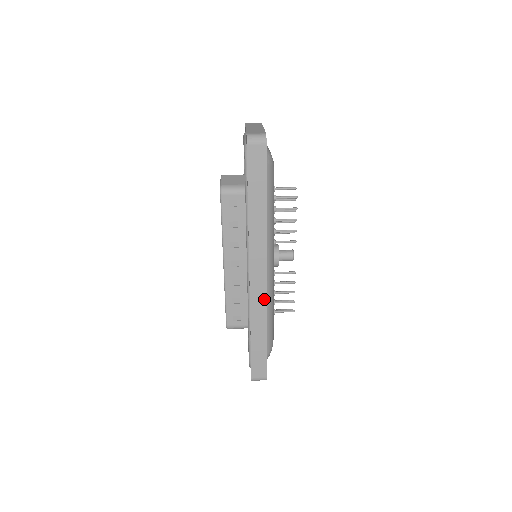
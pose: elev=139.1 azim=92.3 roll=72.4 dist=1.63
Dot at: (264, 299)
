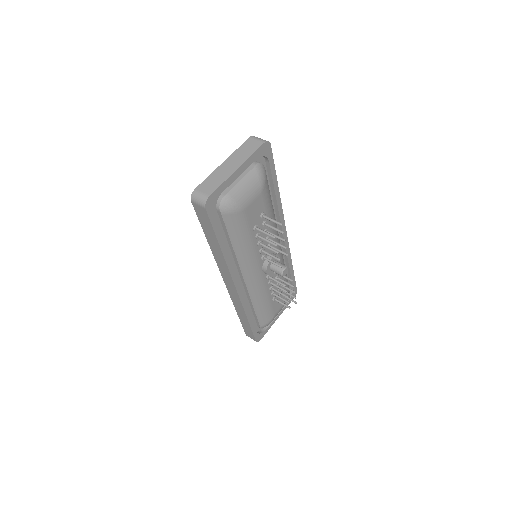
Dot at: (239, 301)
